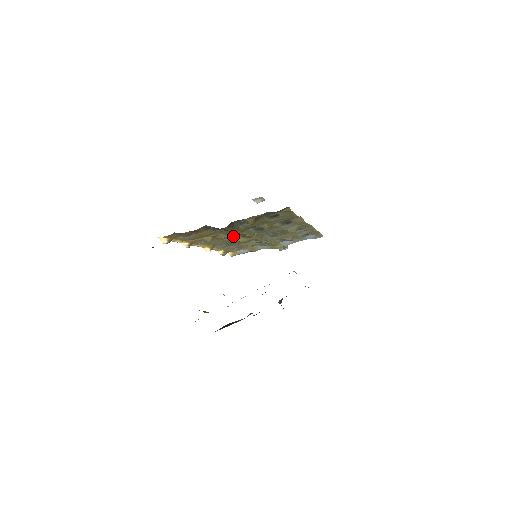
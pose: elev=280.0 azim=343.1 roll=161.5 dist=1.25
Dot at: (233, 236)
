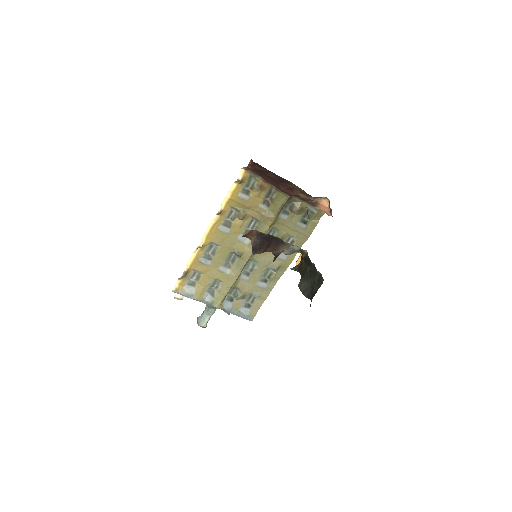
Dot at: occluded
